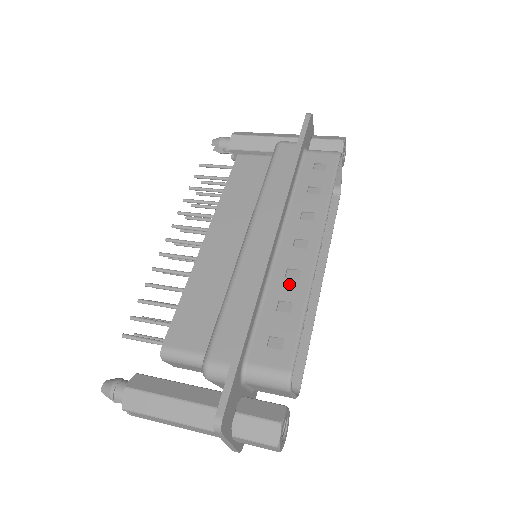
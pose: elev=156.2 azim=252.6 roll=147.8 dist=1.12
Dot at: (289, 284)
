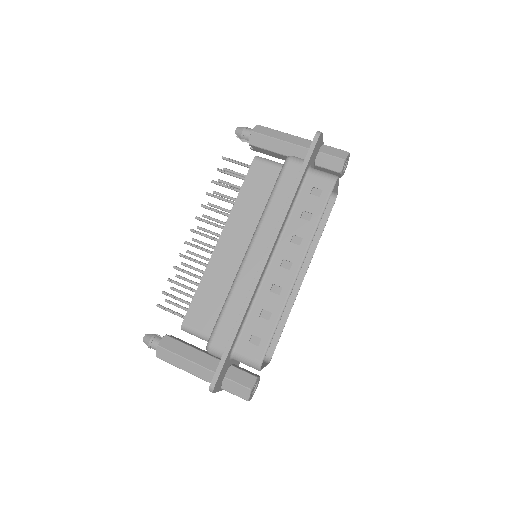
Dot at: (272, 297)
